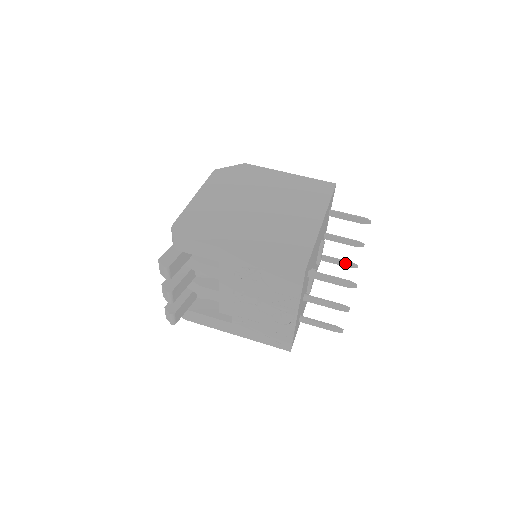
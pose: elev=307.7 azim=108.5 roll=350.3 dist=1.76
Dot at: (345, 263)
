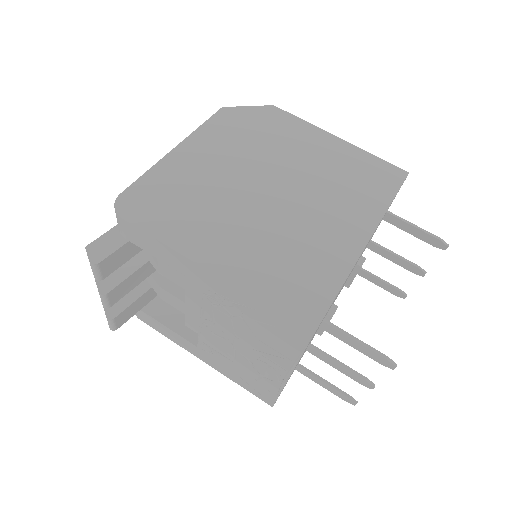
Dot at: (389, 287)
